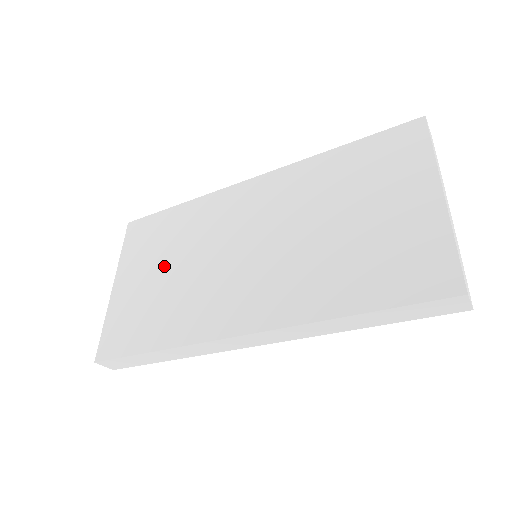
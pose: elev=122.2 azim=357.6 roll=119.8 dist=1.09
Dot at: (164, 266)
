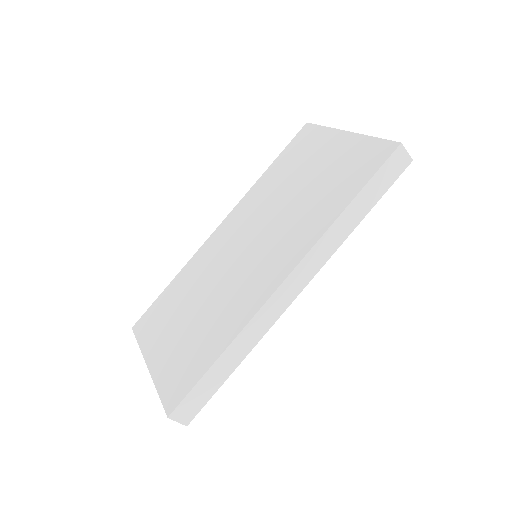
Dot at: (187, 314)
